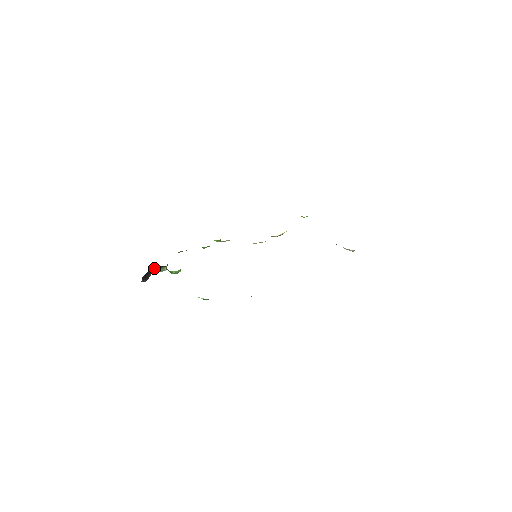
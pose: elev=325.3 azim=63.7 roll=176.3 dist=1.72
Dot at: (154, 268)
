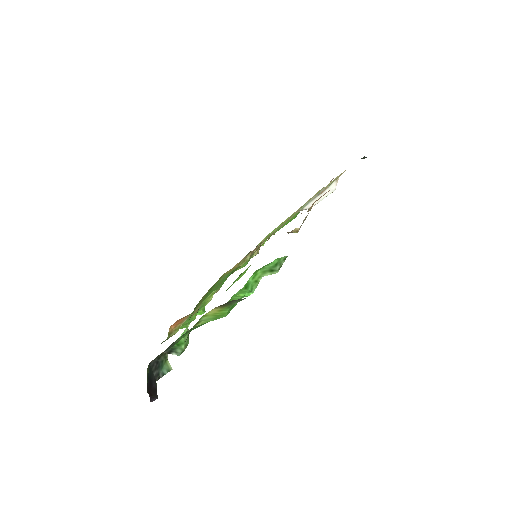
Dot at: (153, 367)
